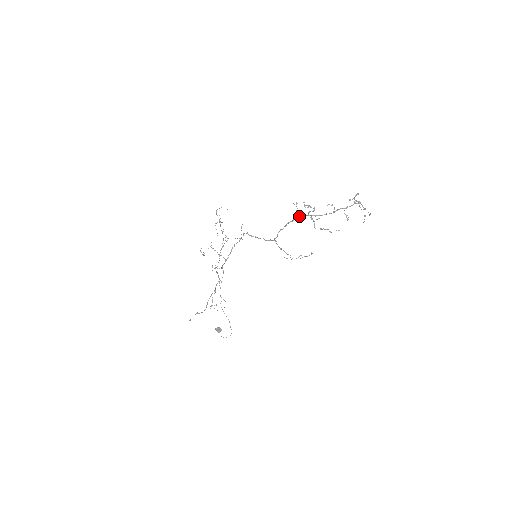
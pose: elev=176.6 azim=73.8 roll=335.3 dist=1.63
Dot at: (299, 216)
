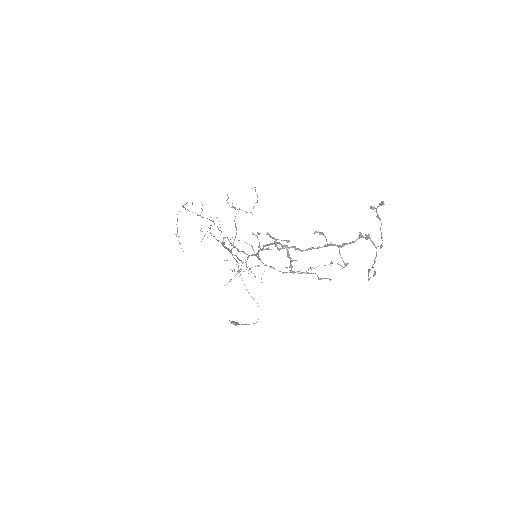
Dot at: occluded
